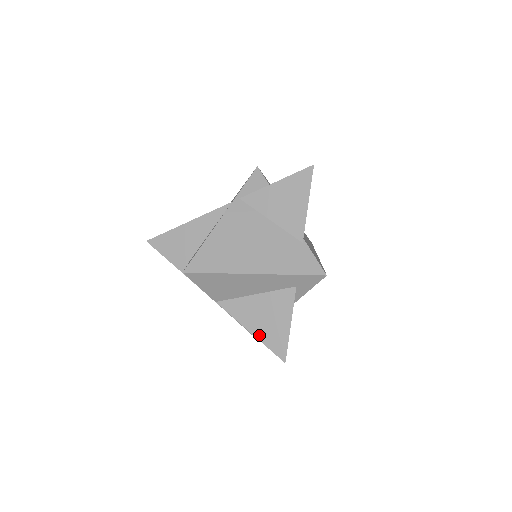
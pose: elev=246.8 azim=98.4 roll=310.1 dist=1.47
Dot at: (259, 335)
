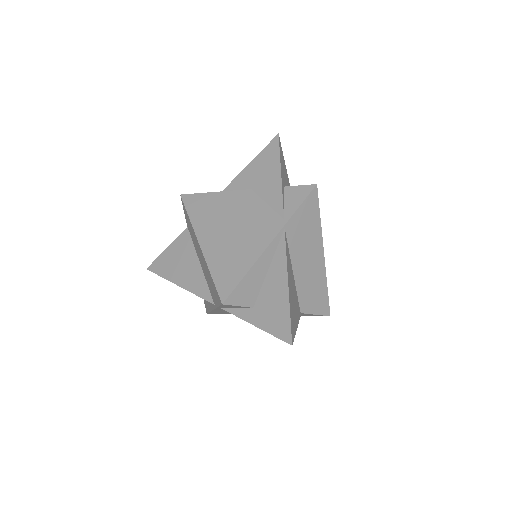
Dot at: occluded
